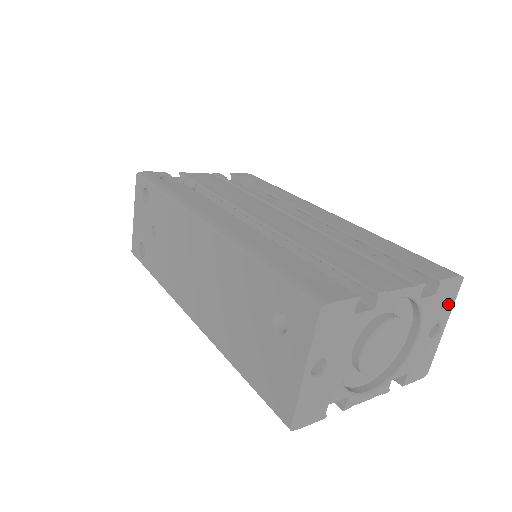
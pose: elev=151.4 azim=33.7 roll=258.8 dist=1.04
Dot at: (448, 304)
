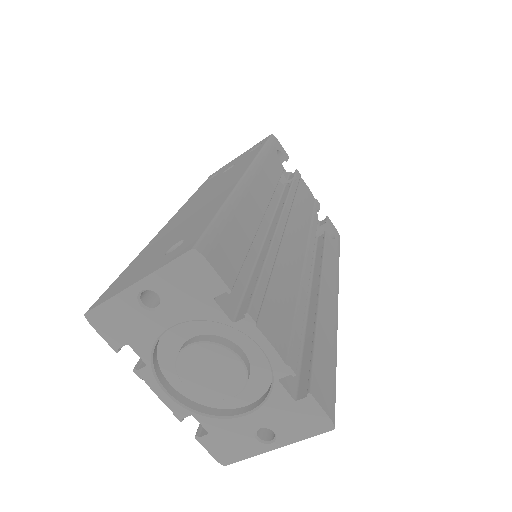
Dot at: (299, 430)
